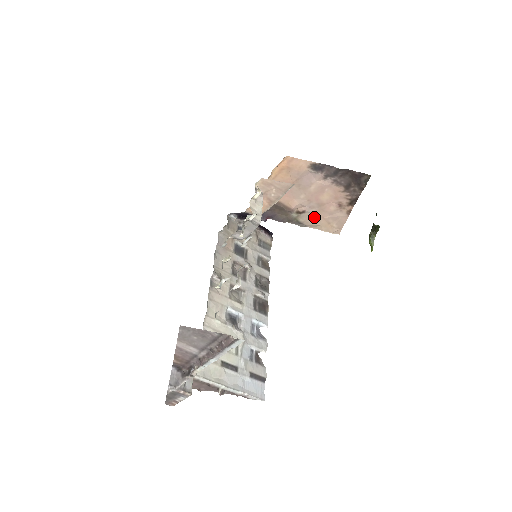
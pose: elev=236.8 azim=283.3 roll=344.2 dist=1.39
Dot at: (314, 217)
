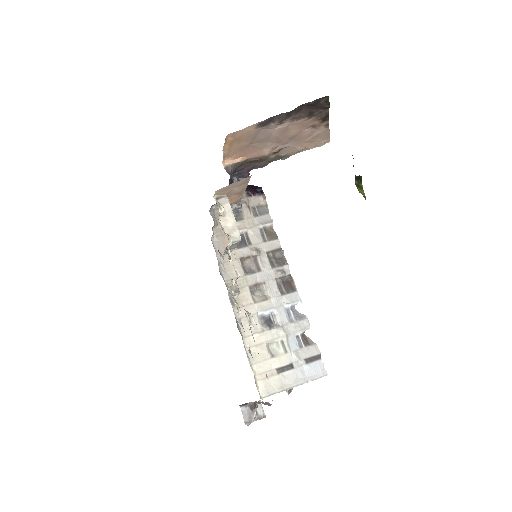
Dot at: (294, 147)
